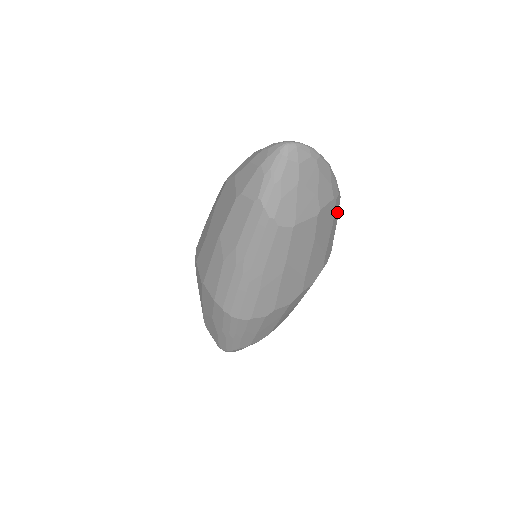
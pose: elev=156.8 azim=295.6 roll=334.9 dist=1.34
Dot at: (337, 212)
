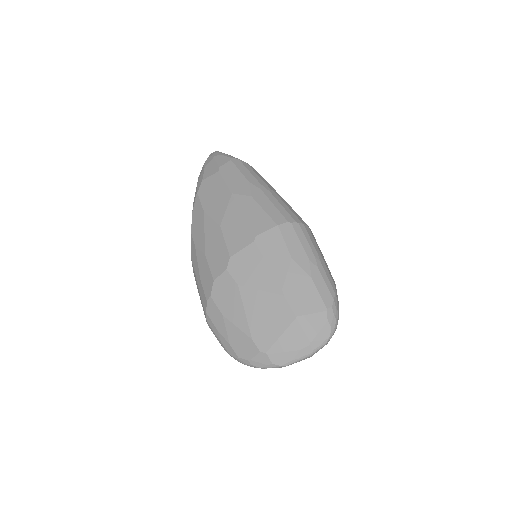
Dot at: occluded
